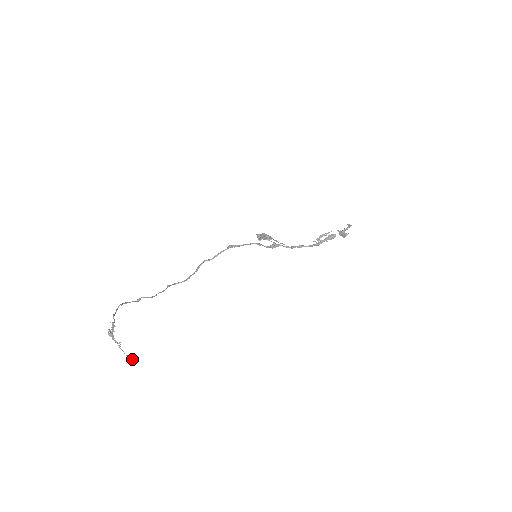
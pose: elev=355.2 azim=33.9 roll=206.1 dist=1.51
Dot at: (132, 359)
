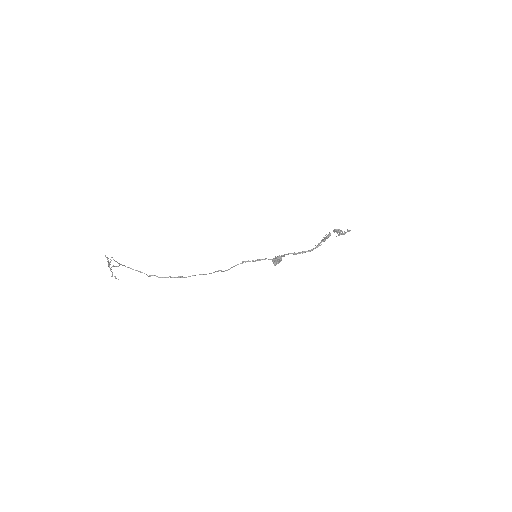
Dot at: (115, 276)
